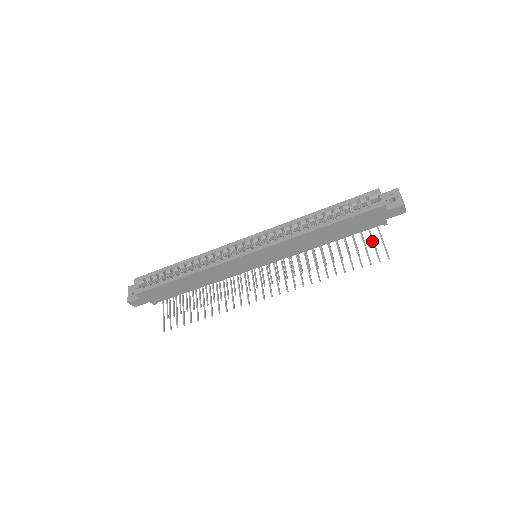
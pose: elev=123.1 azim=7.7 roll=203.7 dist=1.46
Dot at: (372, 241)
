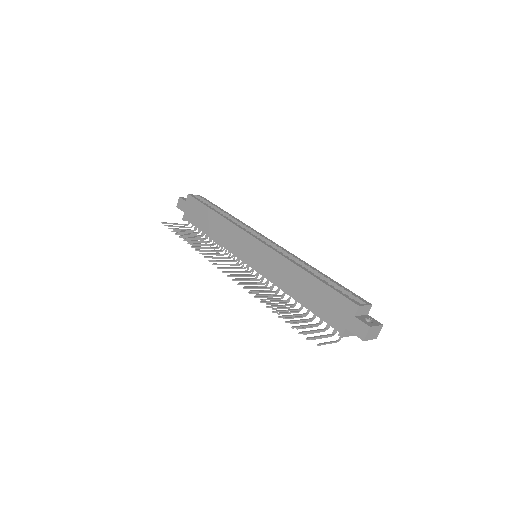
Dot at: (317, 329)
